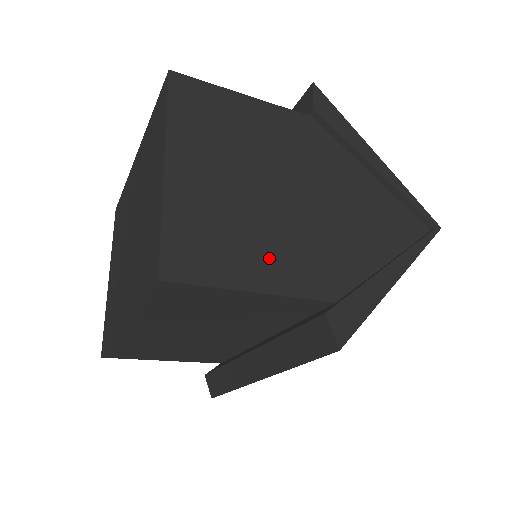
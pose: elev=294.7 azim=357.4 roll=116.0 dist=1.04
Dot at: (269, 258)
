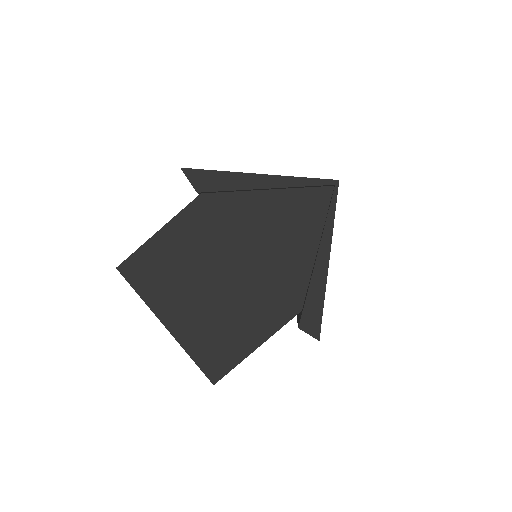
Dot at: (250, 323)
